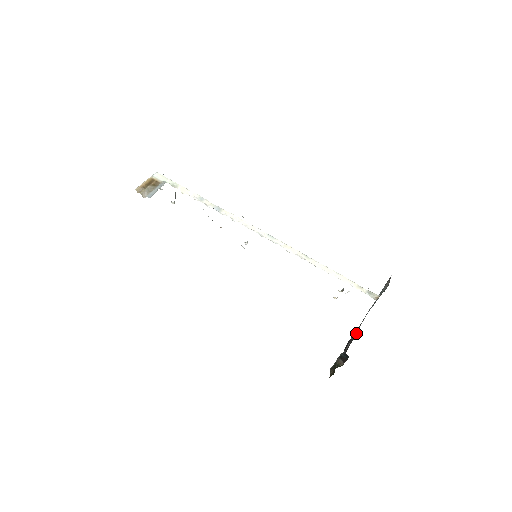
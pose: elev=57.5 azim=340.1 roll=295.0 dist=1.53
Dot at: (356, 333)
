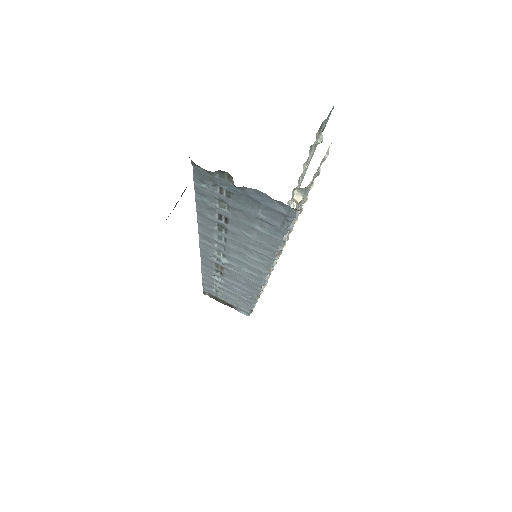
Dot at: occluded
